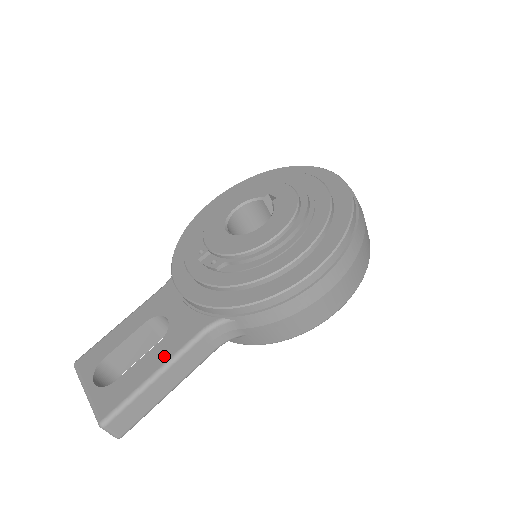
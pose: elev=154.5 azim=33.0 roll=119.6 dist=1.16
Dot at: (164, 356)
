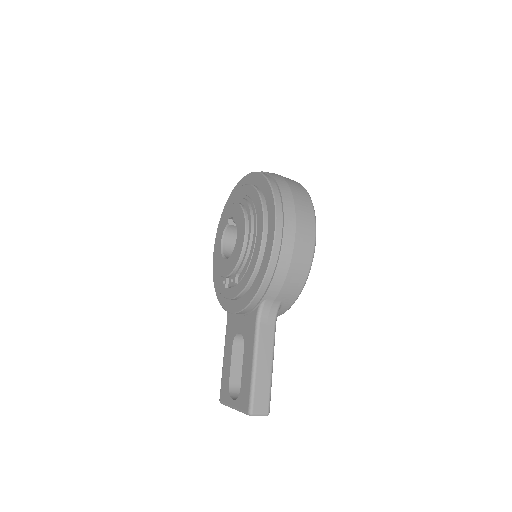
Dot at: (250, 352)
